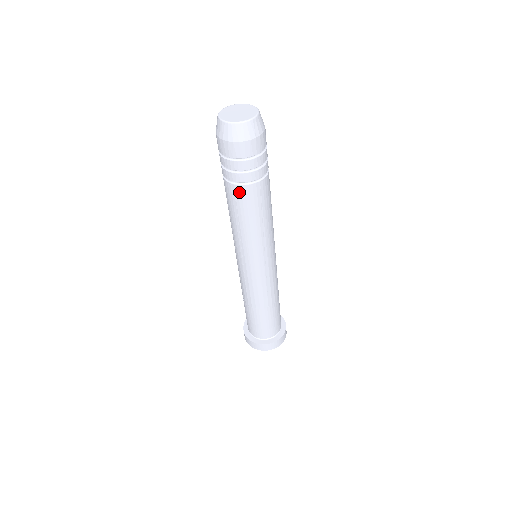
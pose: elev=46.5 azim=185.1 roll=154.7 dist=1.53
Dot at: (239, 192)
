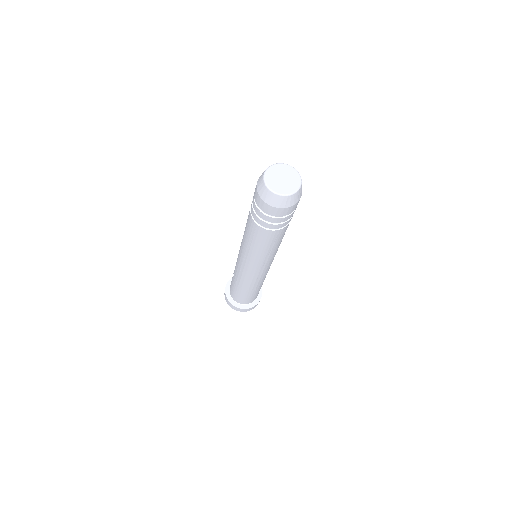
Dot at: (282, 231)
